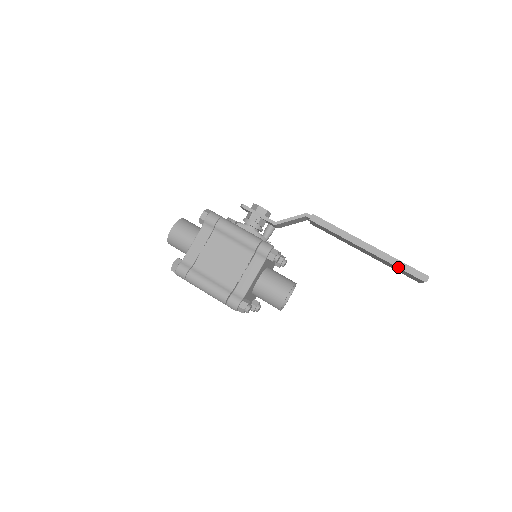
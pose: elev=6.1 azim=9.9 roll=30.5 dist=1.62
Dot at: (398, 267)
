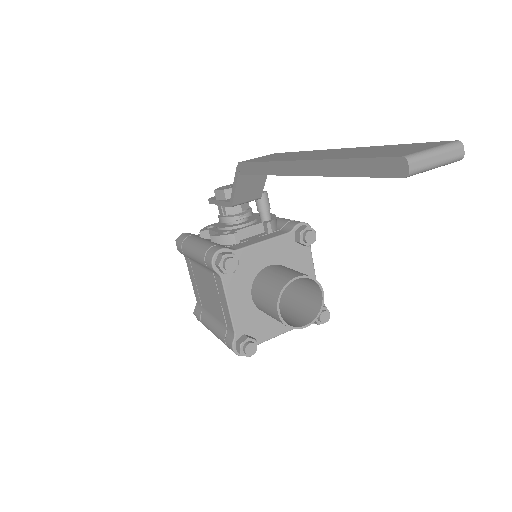
Dot at: (349, 176)
